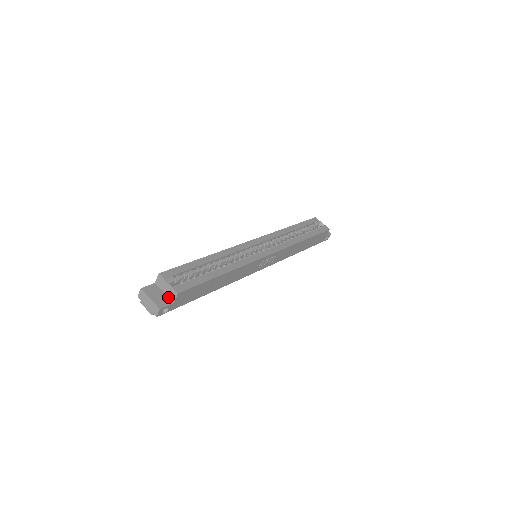
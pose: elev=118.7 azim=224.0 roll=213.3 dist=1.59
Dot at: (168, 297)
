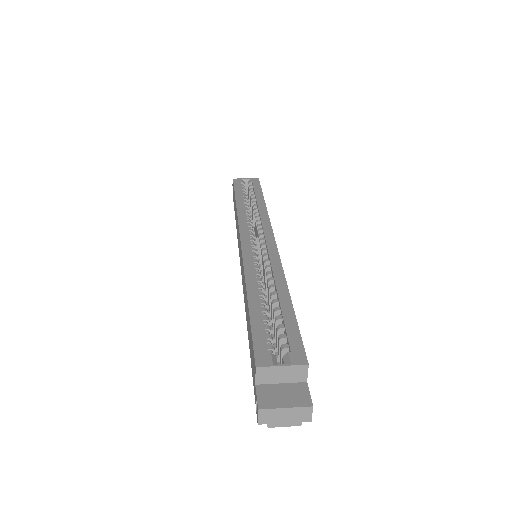
Dot at: (292, 383)
